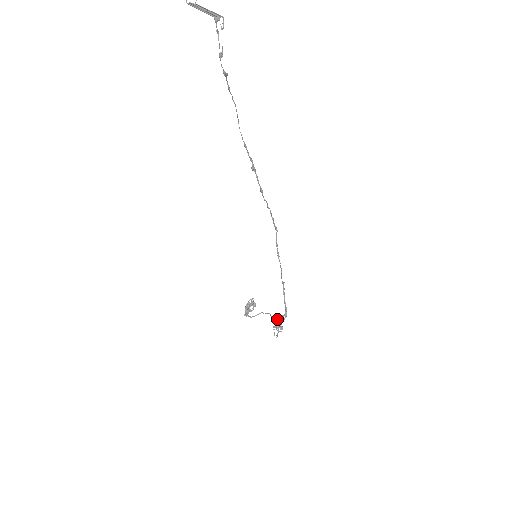
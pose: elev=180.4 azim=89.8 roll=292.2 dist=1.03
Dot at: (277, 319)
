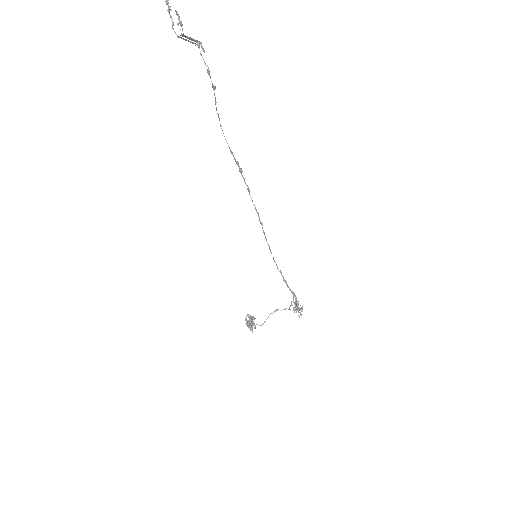
Dot at: occluded
